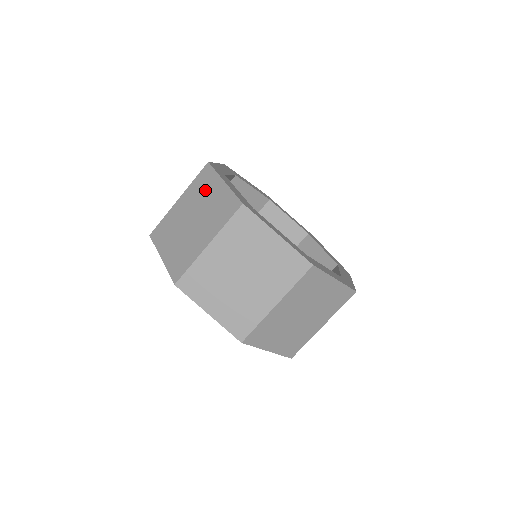
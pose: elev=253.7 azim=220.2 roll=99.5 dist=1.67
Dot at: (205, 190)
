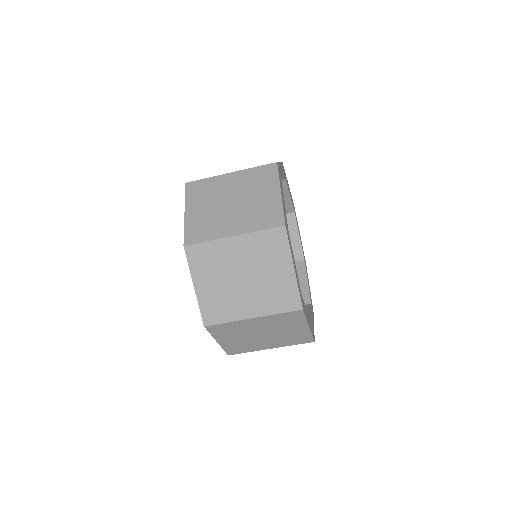
Dot at: (270, 258)
